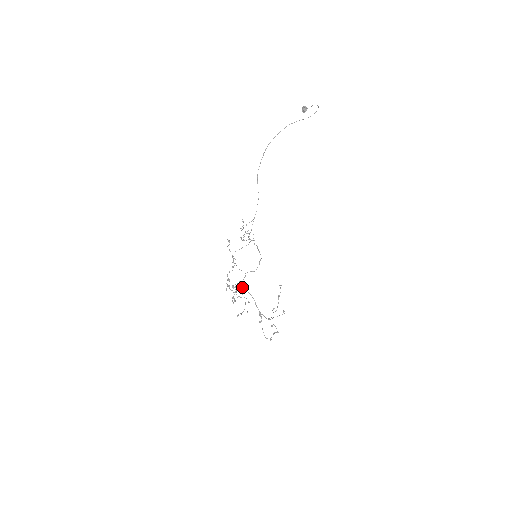
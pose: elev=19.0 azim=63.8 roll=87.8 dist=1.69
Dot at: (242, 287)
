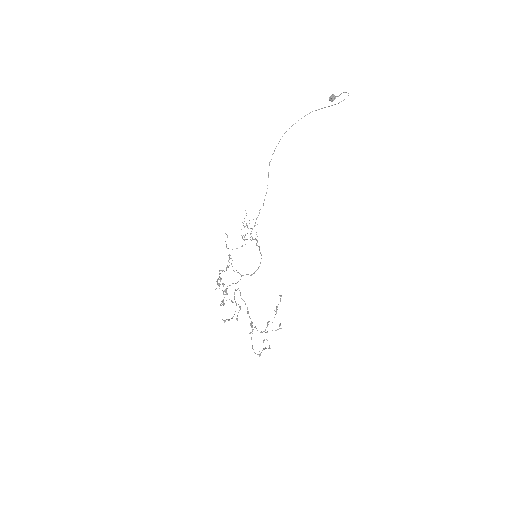
Dot at: (235, 290)
